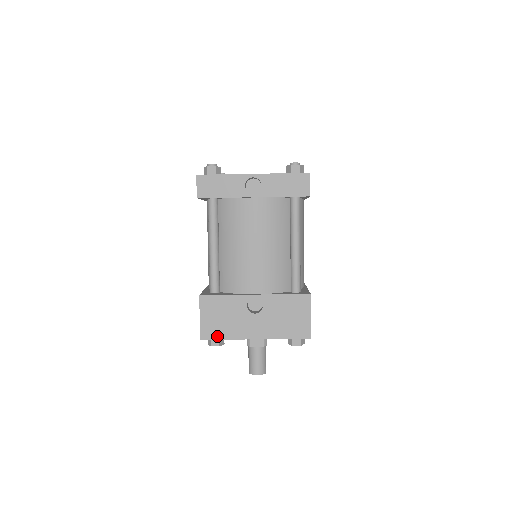
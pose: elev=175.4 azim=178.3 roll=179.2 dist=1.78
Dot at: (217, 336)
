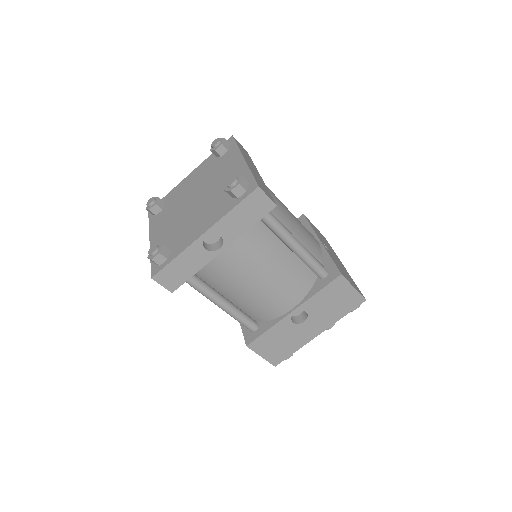
Dot at: (286, 356)
